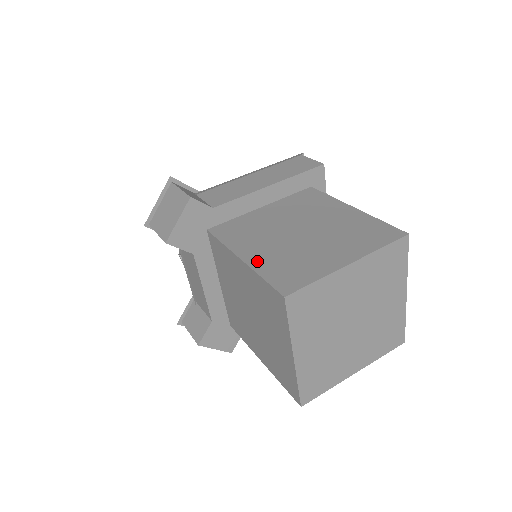
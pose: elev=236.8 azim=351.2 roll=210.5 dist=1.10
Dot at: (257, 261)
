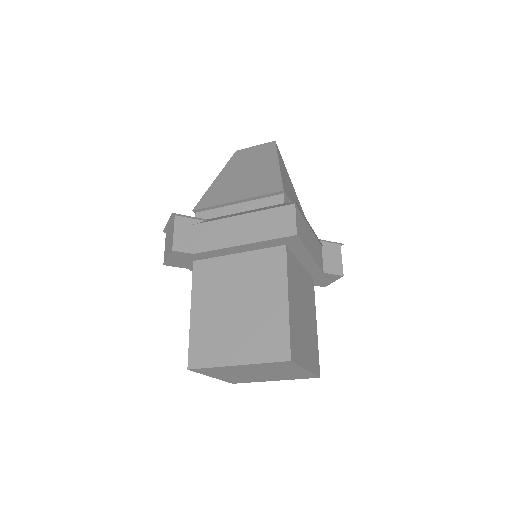
Dot at: (196, 323)
